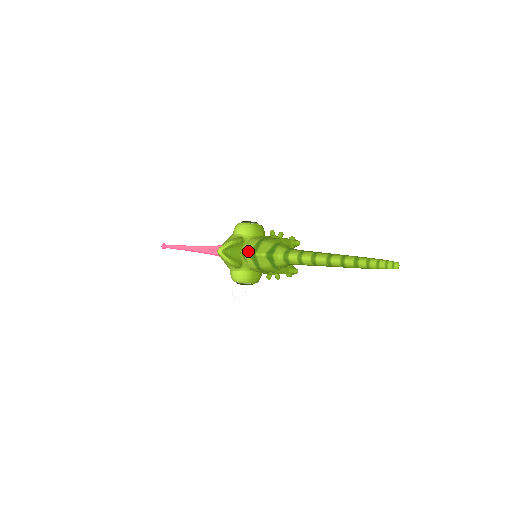
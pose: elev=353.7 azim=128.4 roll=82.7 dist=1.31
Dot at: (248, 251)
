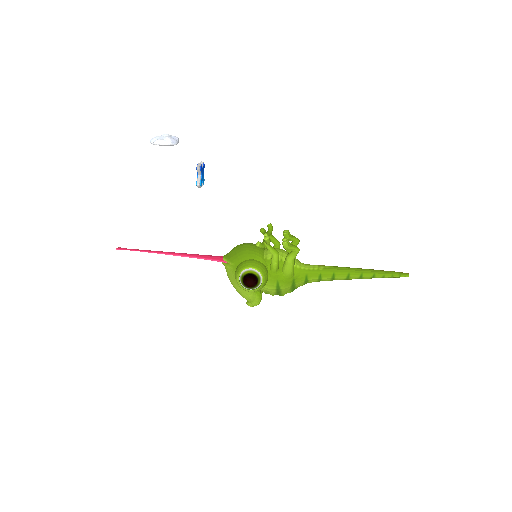
Dot at: occluded
